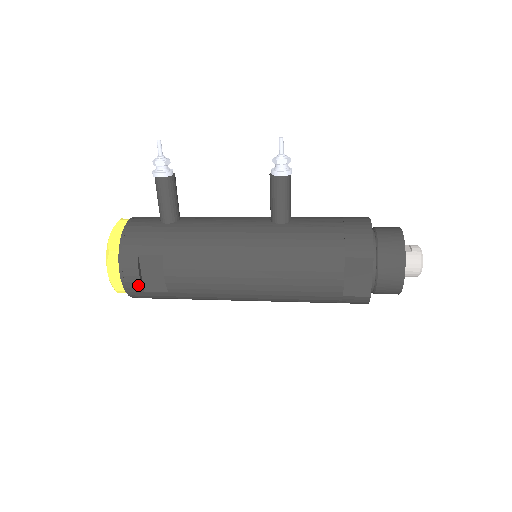
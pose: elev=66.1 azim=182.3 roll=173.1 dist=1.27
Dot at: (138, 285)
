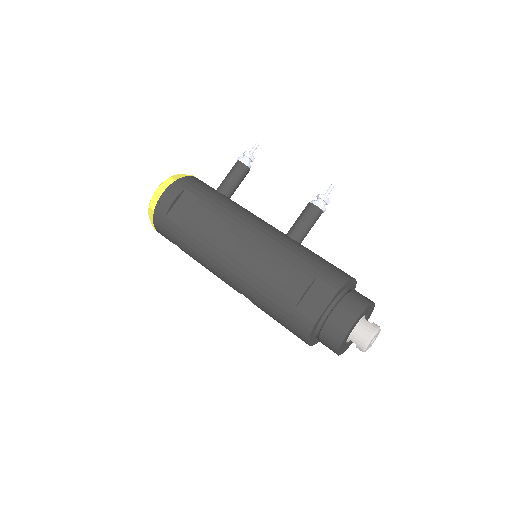
Dot at: (167, 208)
